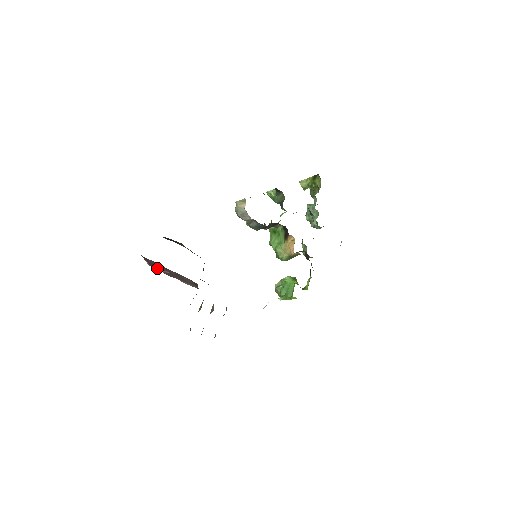
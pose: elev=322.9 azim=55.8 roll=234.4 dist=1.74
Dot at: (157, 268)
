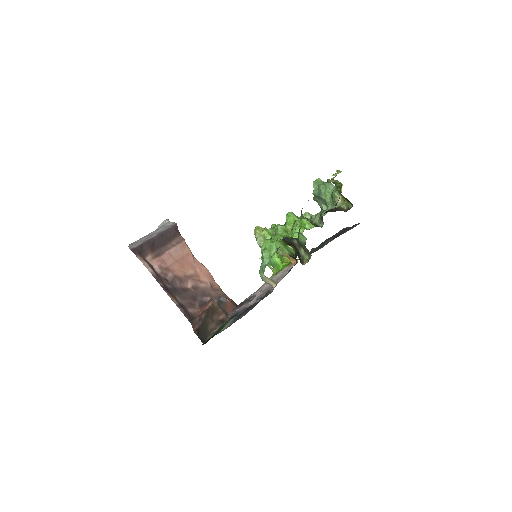
Dot at: (148, 254)
